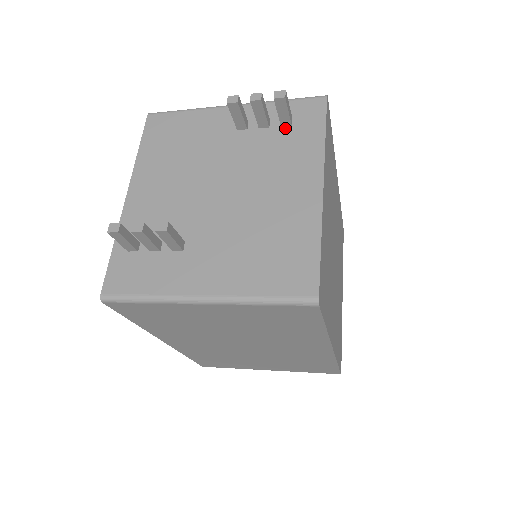
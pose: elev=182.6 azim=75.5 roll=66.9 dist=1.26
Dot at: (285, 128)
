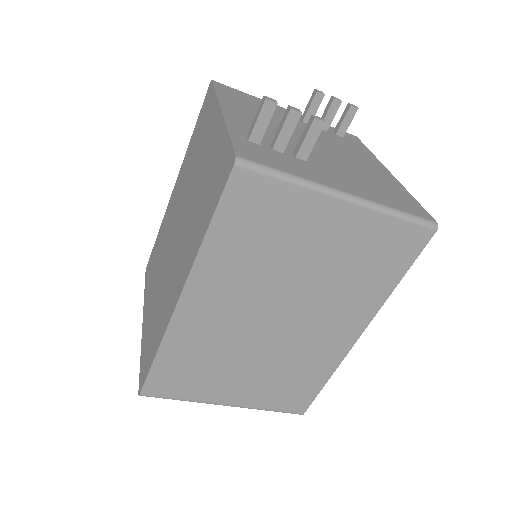
Dot at: (339, 136)
